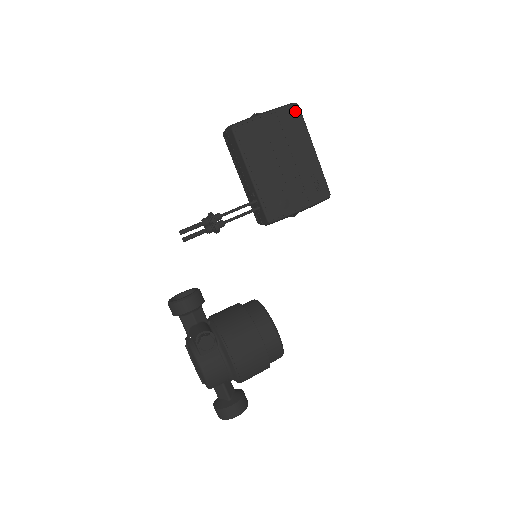
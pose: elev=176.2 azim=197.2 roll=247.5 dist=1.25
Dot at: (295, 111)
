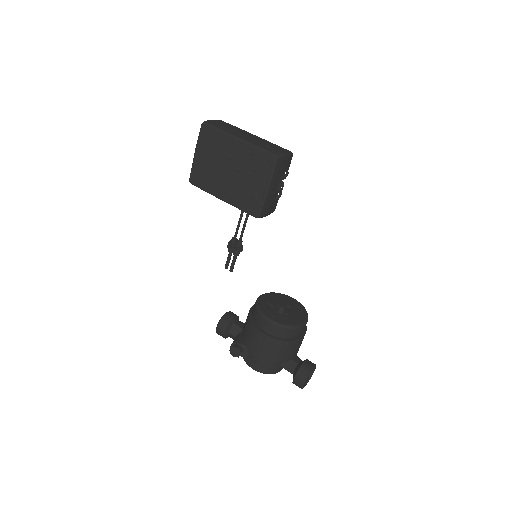
Dot at: (206, 129)
